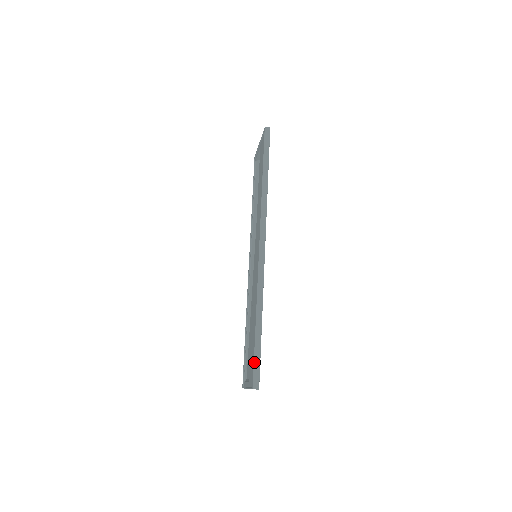
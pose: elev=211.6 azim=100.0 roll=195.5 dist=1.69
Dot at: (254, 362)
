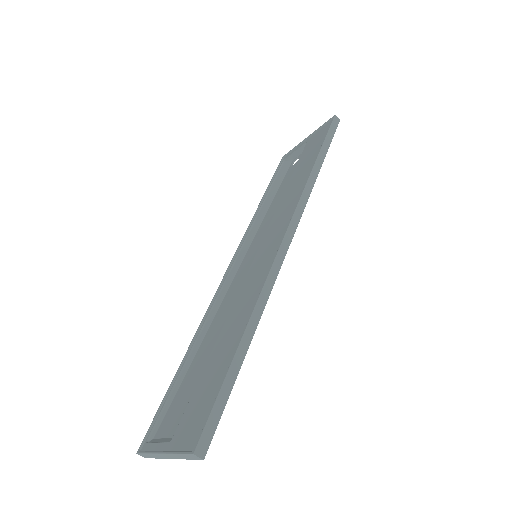
Dot at: (215, 403)
